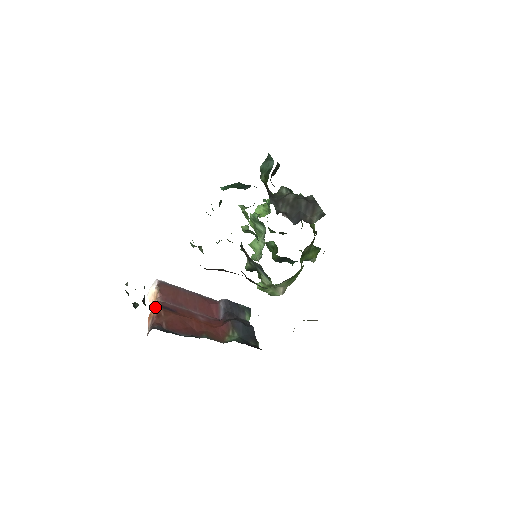
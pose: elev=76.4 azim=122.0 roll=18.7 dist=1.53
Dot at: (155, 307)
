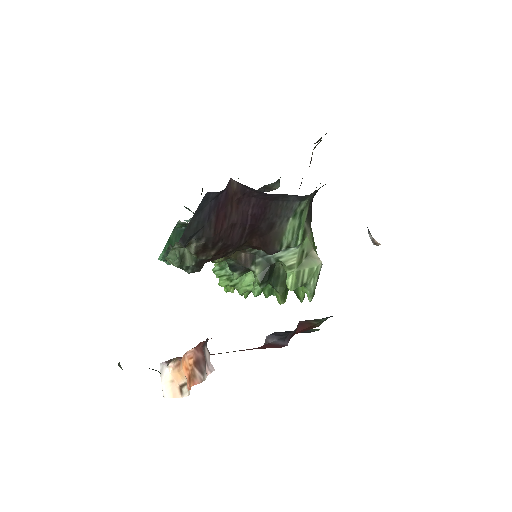
Dot at: (187, 351)
